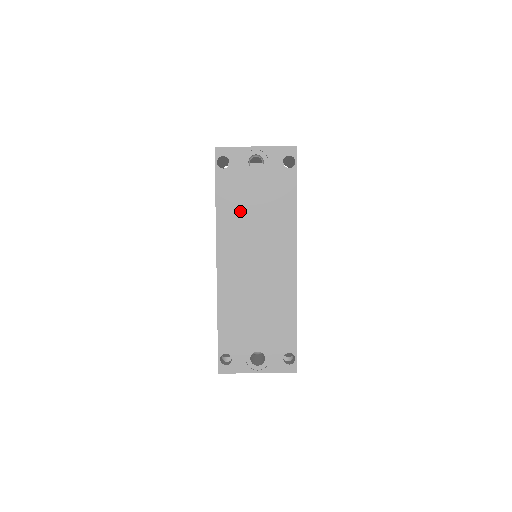
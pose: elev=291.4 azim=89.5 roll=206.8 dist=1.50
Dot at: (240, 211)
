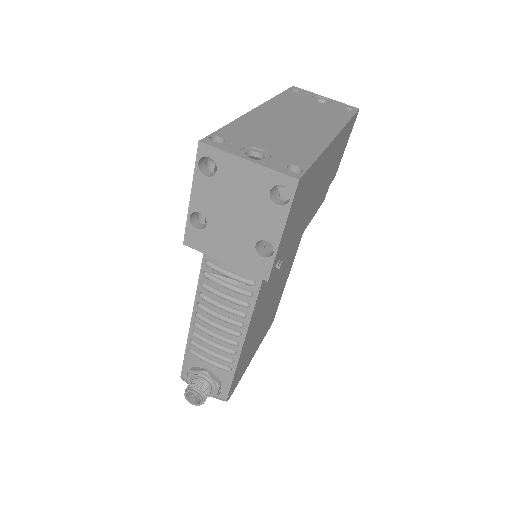
Dot at: (296, 104)
